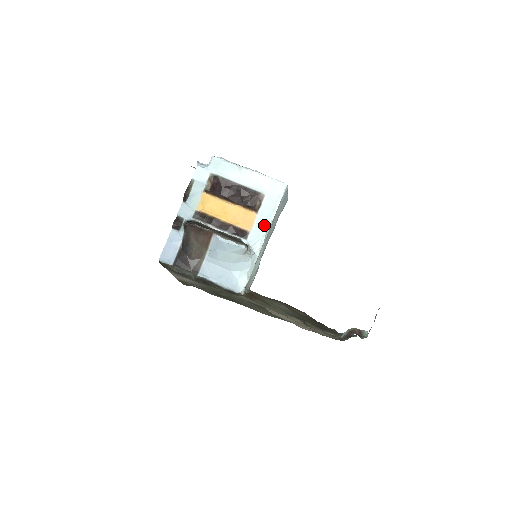
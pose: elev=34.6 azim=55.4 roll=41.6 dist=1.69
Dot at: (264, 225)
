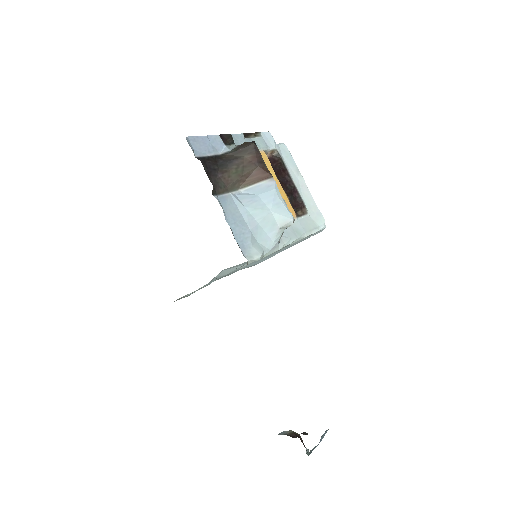
Dot at: (298, 232)
